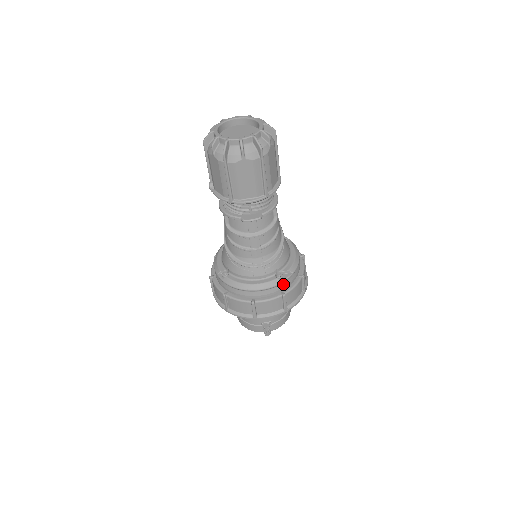
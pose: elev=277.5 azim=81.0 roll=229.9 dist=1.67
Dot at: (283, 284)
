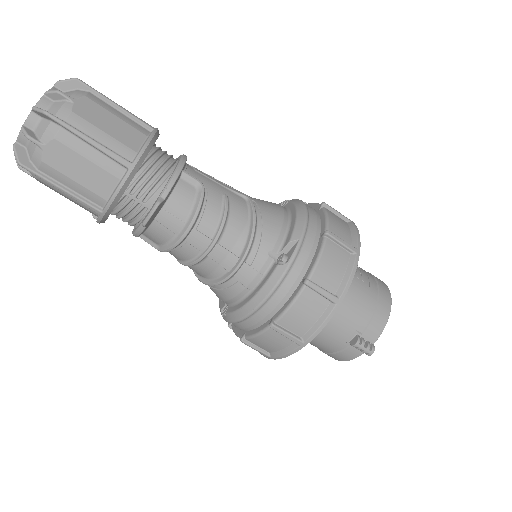
Dot at: (295, 267)
